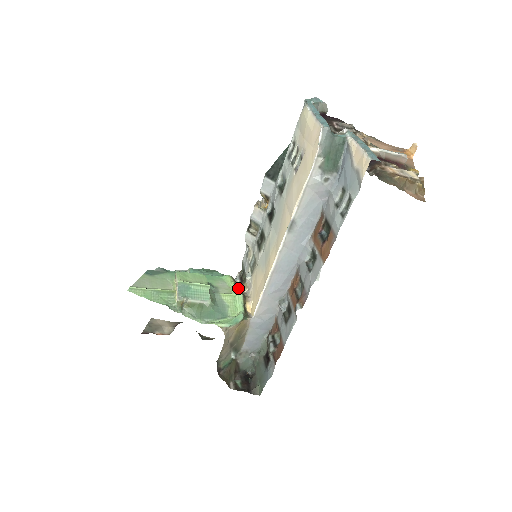
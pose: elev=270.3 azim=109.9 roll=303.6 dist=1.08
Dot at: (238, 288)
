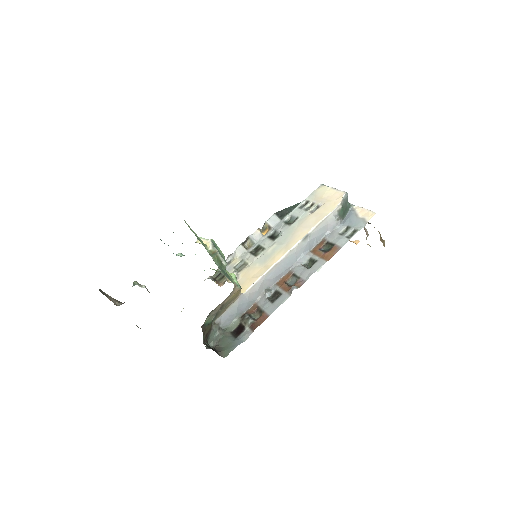
Dot at: occluded
